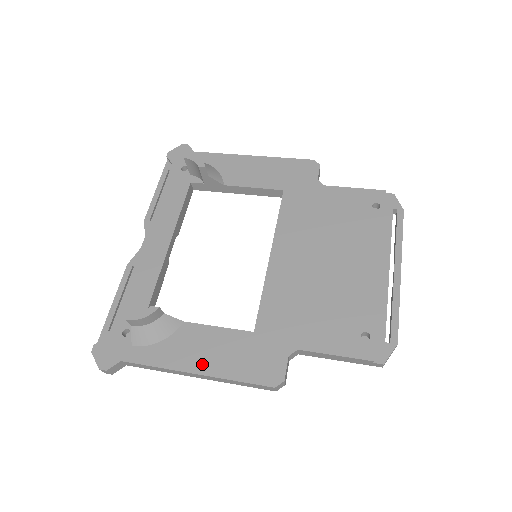
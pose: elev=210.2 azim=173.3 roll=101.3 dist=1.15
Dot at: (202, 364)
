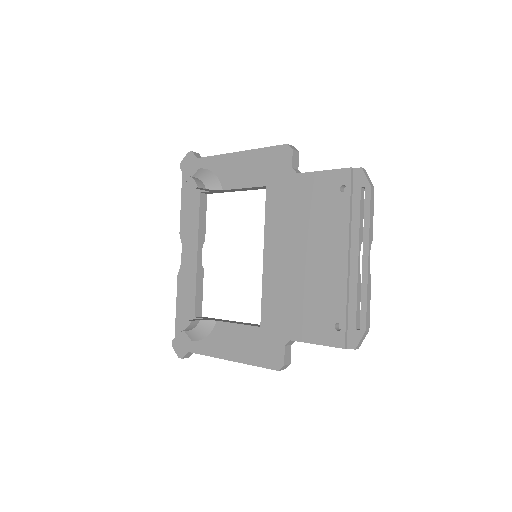
Dot at: (232, 353)
